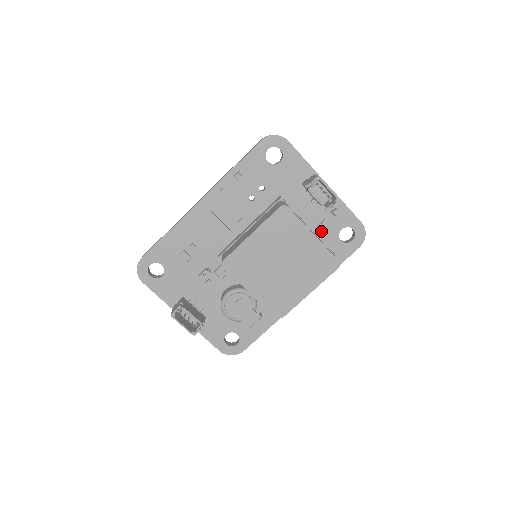
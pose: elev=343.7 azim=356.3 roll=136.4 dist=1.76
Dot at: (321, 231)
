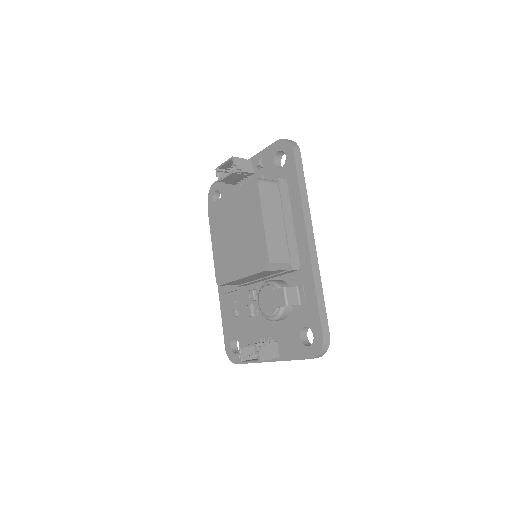
Dot at: occluded
